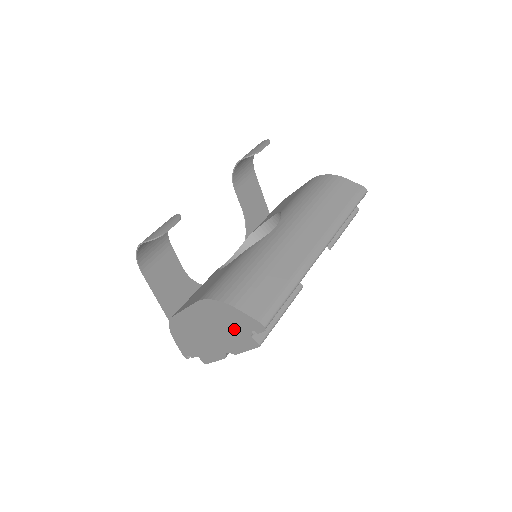
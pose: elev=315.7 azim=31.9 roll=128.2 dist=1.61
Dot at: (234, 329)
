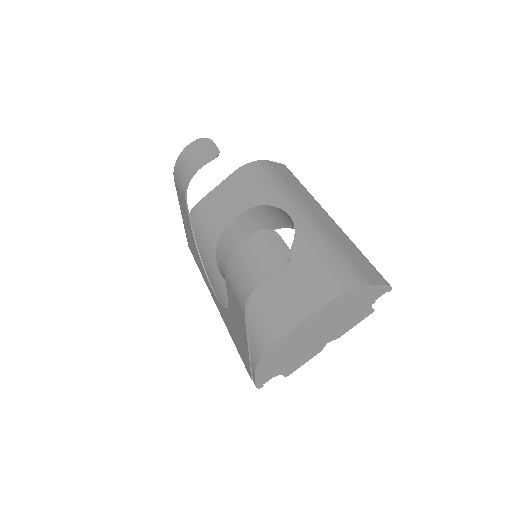
Dot at: (356, 310)
